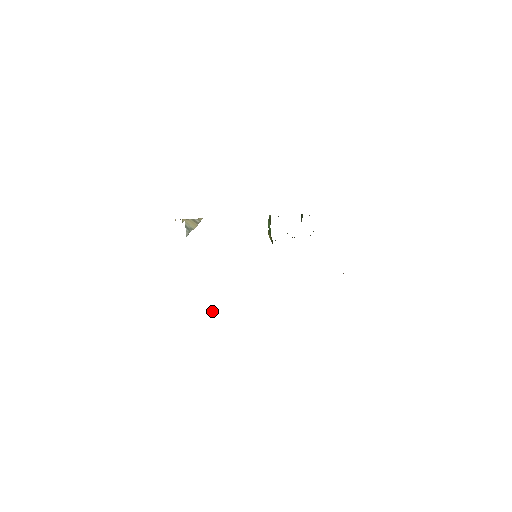
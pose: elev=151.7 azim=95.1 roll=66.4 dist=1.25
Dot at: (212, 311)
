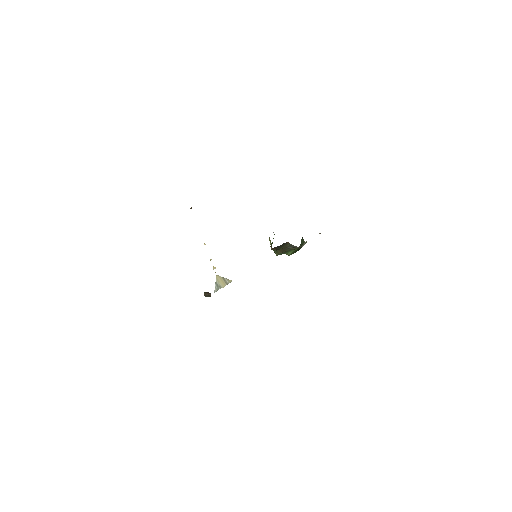
Dot at: (209, 293)
